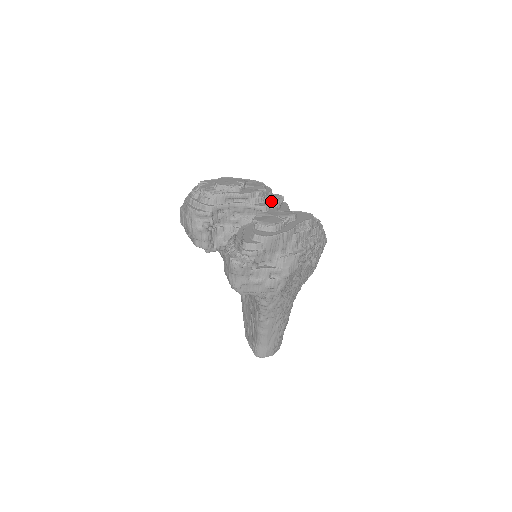
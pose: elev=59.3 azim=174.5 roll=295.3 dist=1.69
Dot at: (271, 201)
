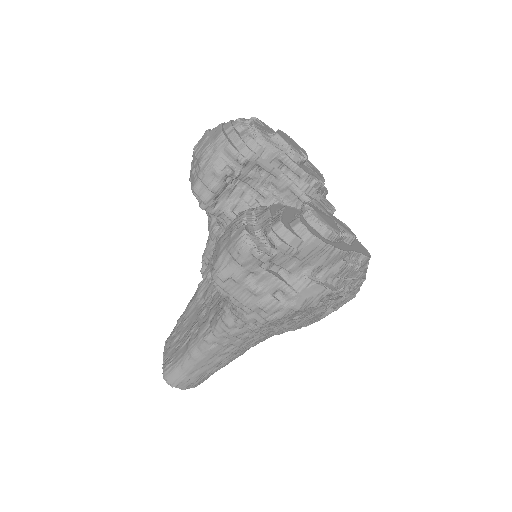
Dot at: (322, 203)
